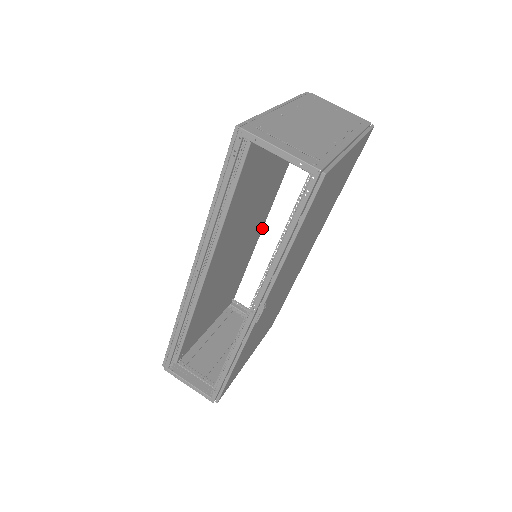
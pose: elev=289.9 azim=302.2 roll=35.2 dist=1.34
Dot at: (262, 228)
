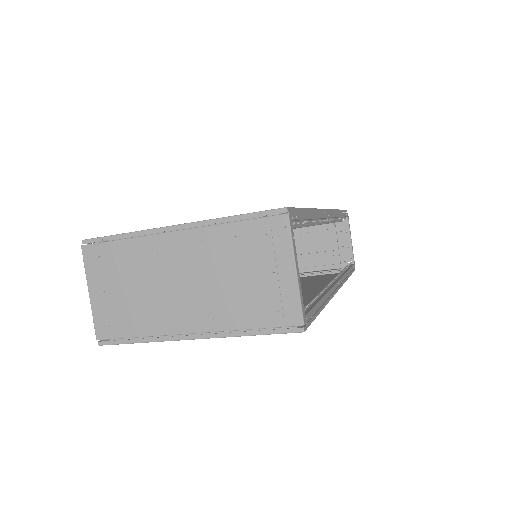
Dot at: occluded
